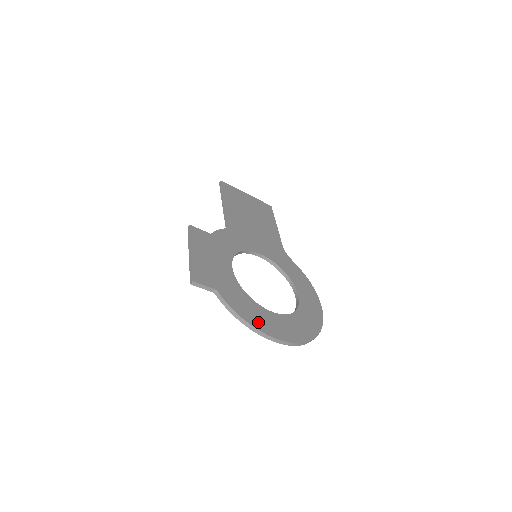
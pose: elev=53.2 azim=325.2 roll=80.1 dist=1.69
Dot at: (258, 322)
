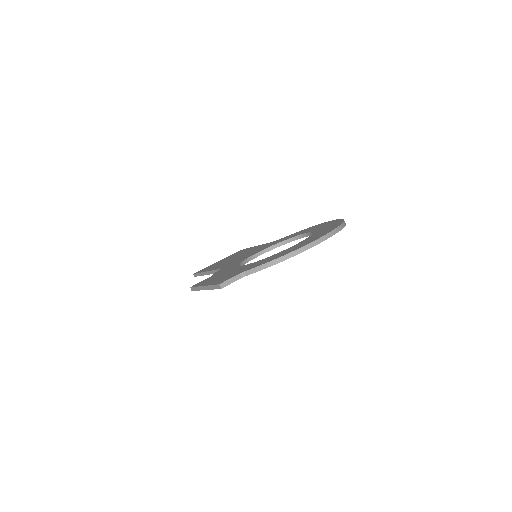
Dot at: occluded
